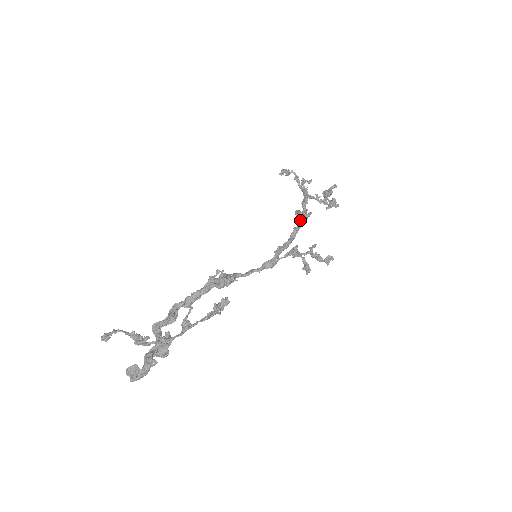
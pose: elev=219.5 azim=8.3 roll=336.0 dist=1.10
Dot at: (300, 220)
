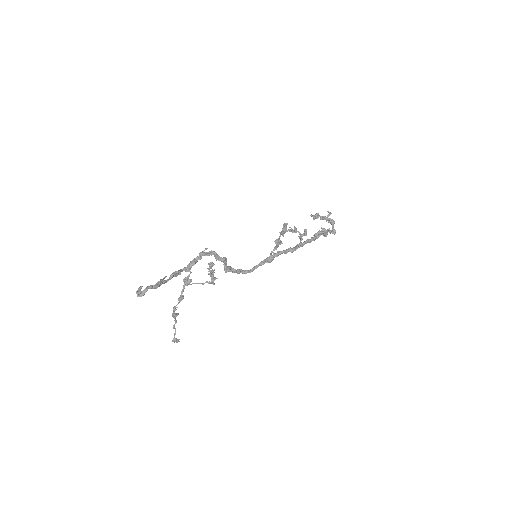
Dot at: (301, 237)
